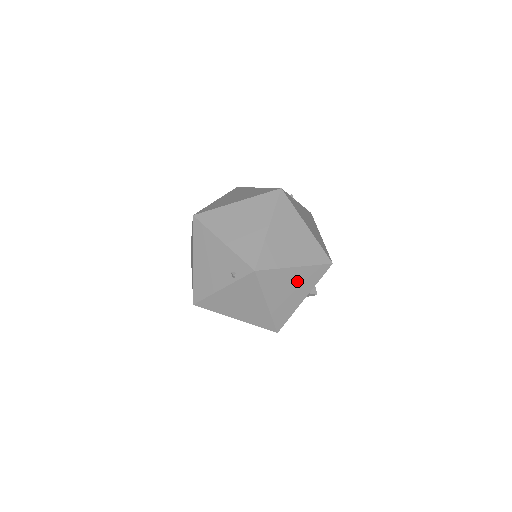
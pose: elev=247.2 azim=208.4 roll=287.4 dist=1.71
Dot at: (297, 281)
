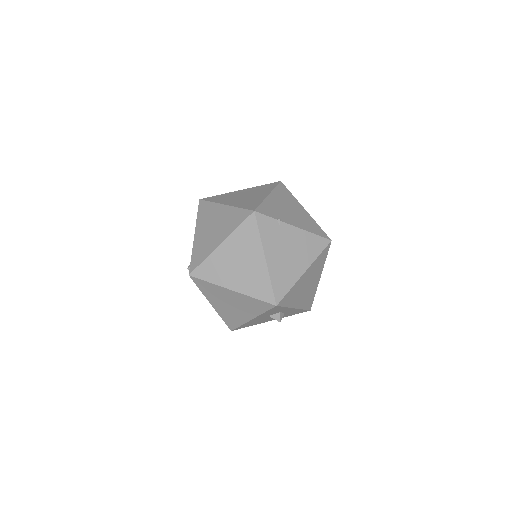
Dot at: (238, 302)
